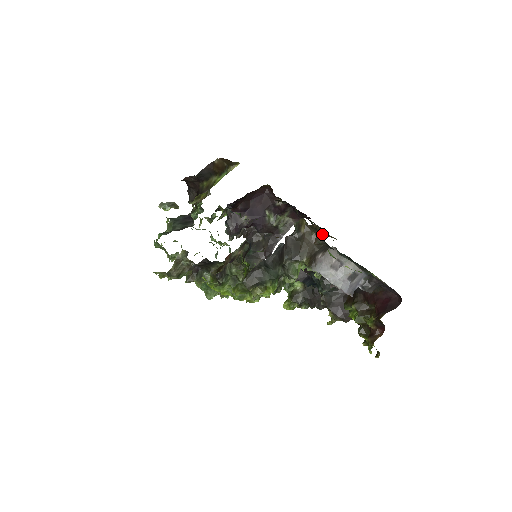
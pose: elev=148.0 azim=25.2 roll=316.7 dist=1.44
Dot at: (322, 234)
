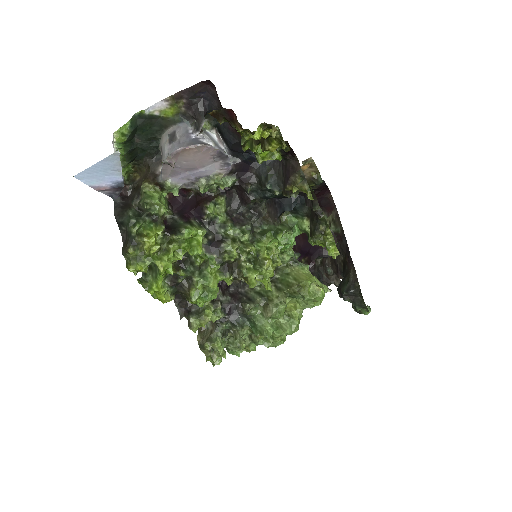
Dot at: (314, 178)
